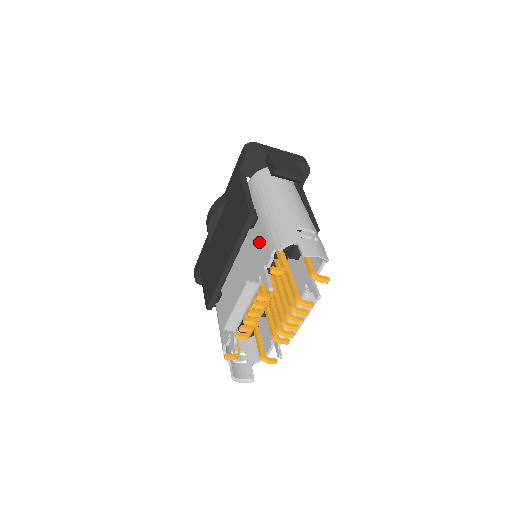
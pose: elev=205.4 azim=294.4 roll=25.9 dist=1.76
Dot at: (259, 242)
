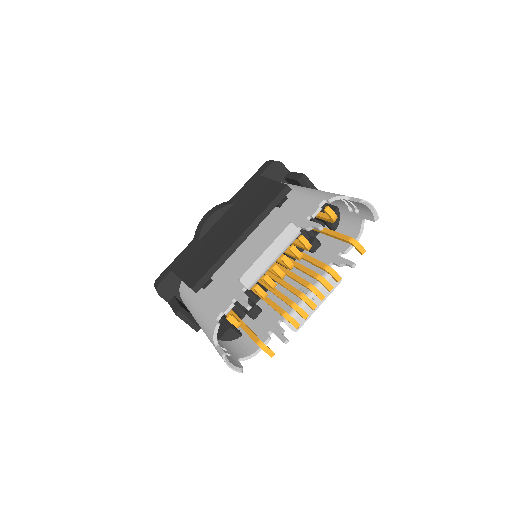
Dot at: (293, 209)
